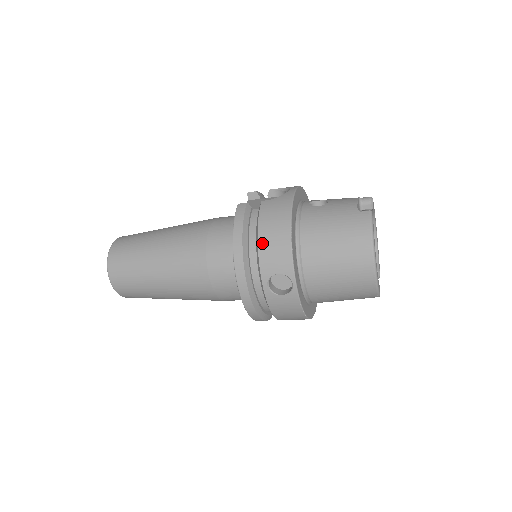
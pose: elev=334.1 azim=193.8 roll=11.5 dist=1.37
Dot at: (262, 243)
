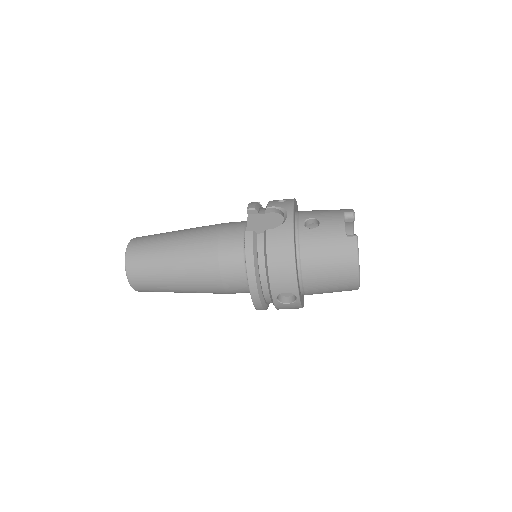
Dot at: (272, 271)
